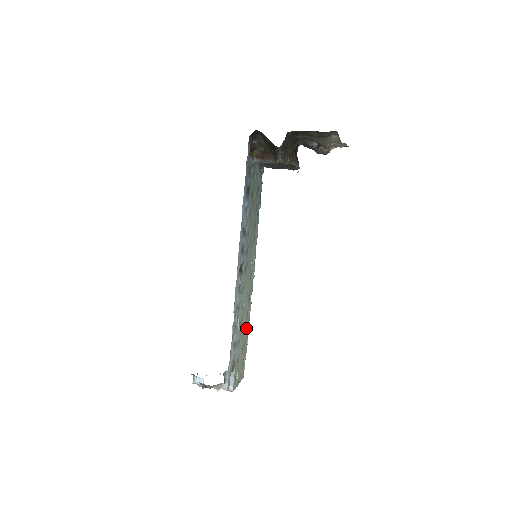
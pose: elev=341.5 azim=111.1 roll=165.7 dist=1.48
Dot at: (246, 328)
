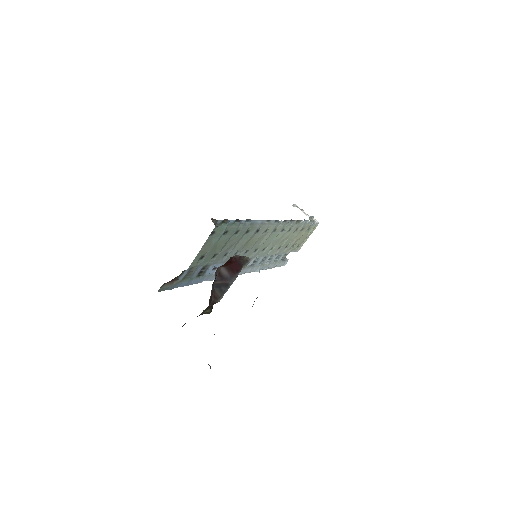
Dot at: (297, 228)
